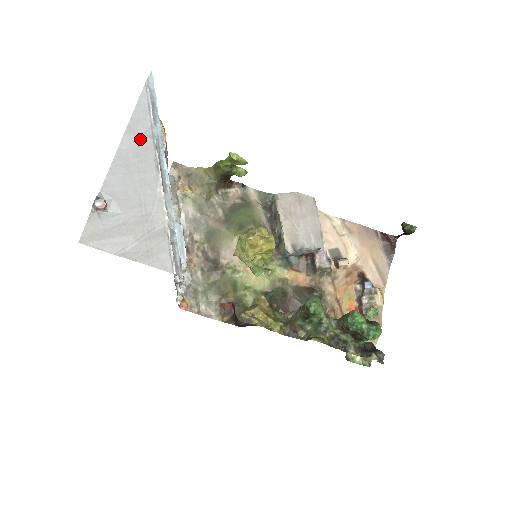
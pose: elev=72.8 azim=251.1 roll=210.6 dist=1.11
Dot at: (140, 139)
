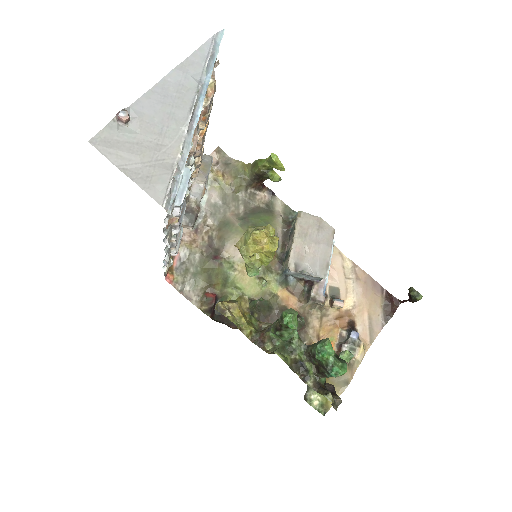
Dot at: (187, 79)
